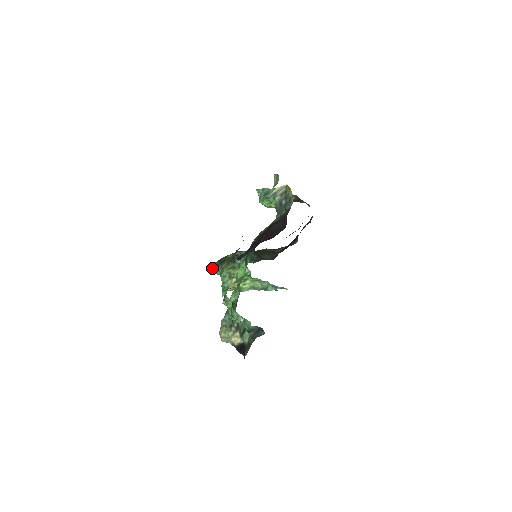
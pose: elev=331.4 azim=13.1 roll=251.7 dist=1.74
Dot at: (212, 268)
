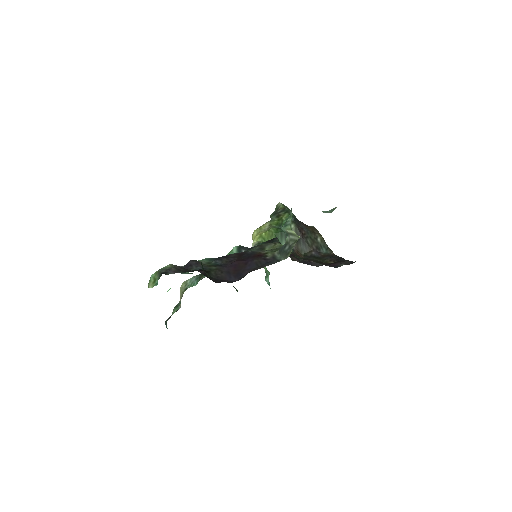
Dot at: (277, 208)
